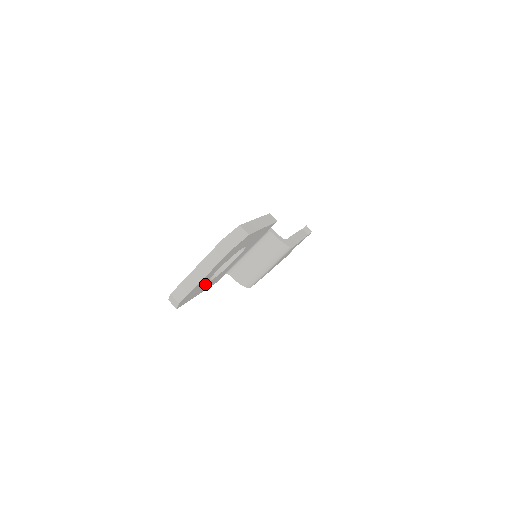
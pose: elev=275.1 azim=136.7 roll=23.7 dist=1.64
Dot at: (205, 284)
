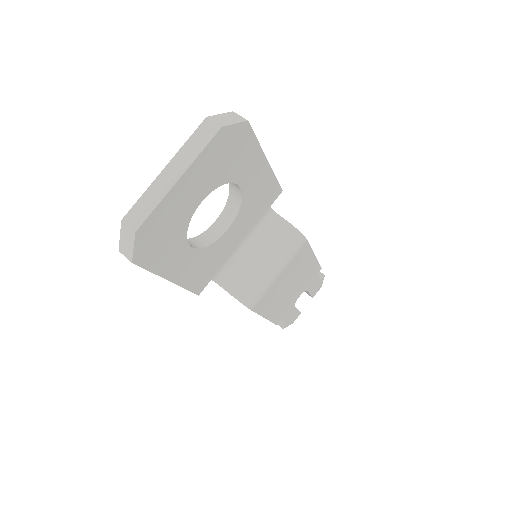
Dot at: (181, 242)
